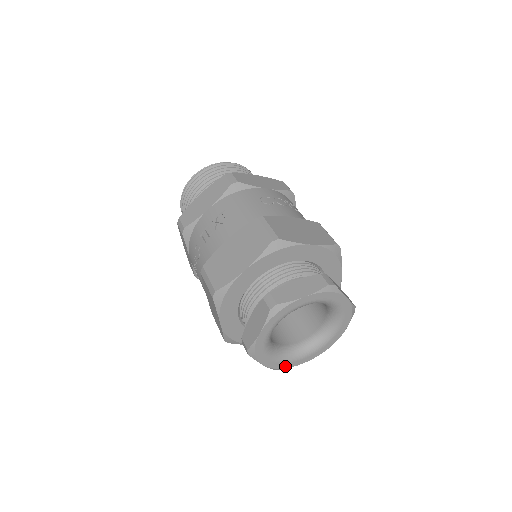
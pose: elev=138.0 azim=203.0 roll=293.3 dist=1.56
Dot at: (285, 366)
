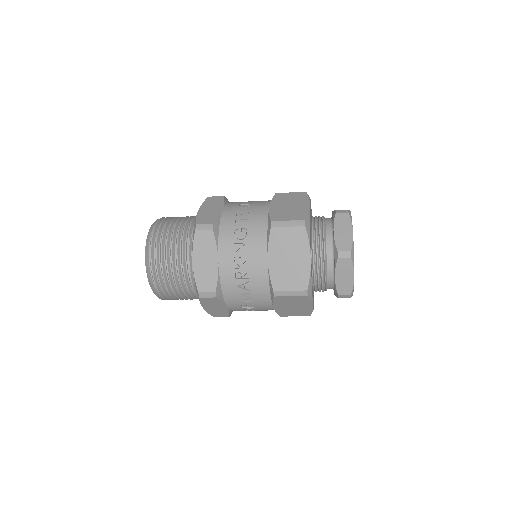
Dot at: occluded
